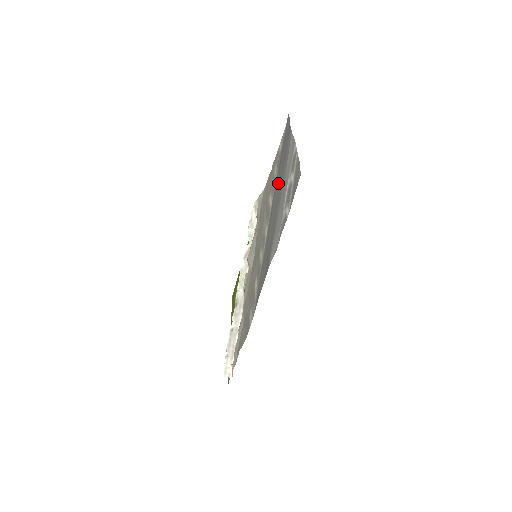
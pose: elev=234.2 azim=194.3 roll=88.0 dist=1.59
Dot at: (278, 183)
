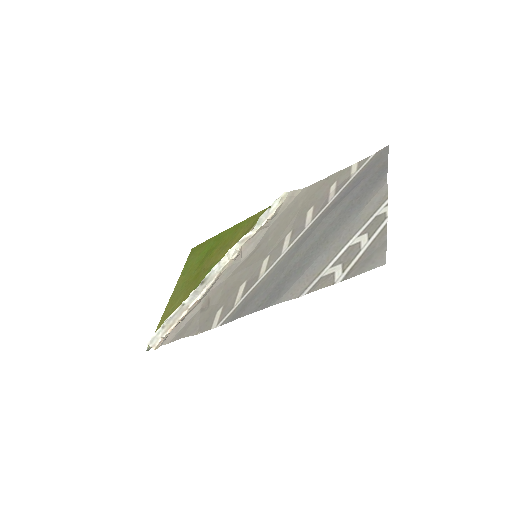
Dot at: (334, 215)
